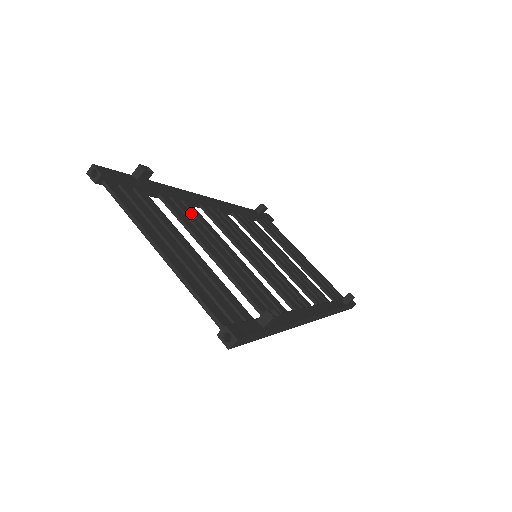
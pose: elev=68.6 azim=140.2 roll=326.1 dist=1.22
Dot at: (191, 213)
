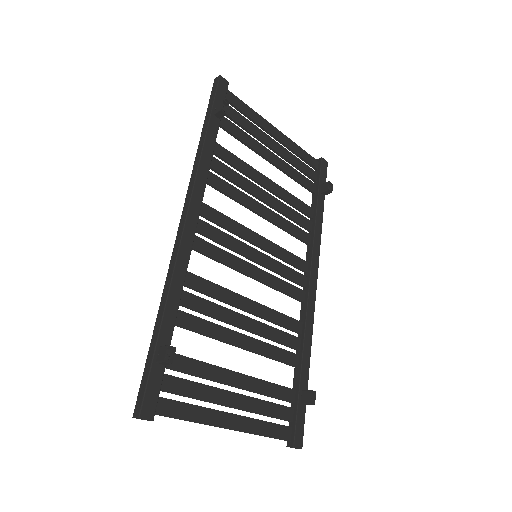
Dot at: (200, 299)
